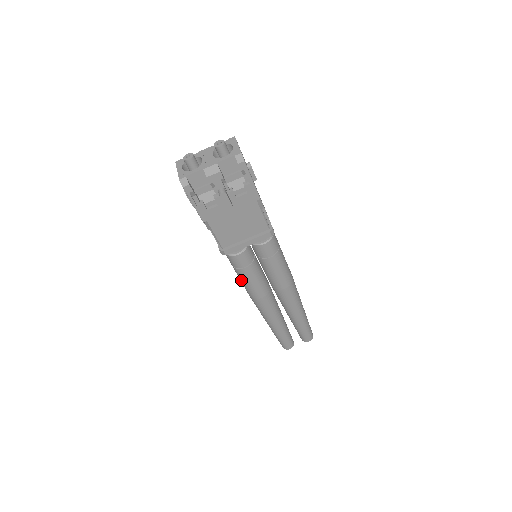
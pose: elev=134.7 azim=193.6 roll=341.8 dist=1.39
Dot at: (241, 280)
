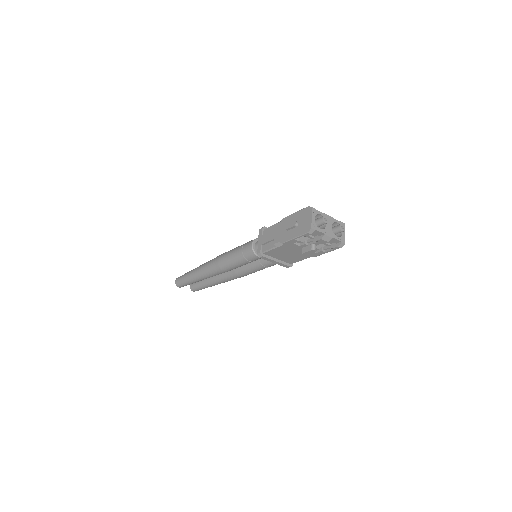
Dot at: (232, 259)
